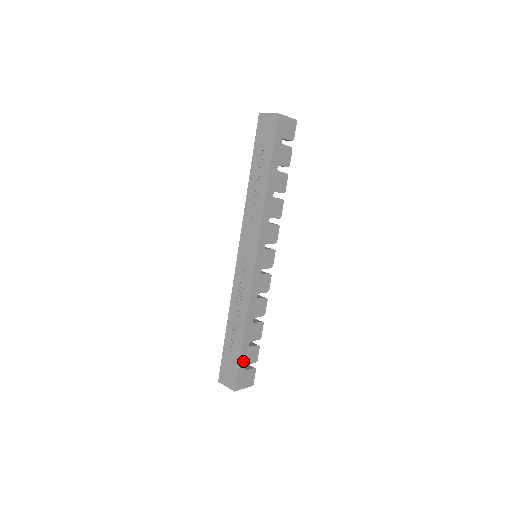
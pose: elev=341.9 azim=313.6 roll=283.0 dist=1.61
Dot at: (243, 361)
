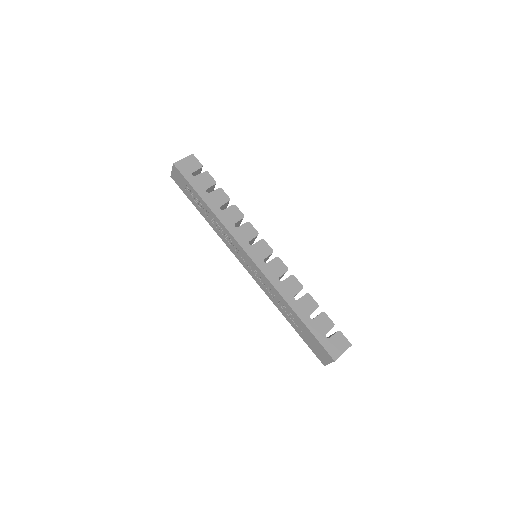
Dot at: (318, 334)
